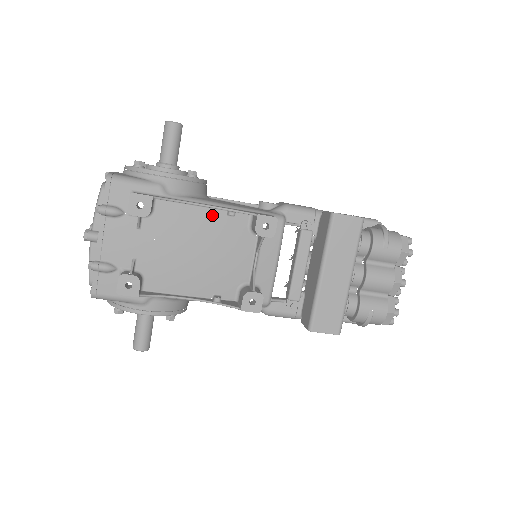
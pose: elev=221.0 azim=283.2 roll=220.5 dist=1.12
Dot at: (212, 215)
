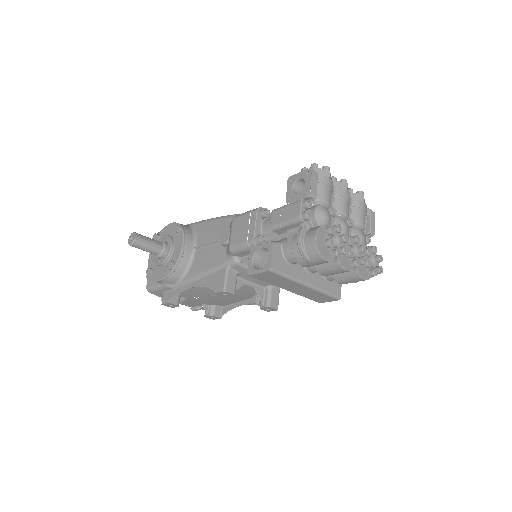
Dot at: occluded
